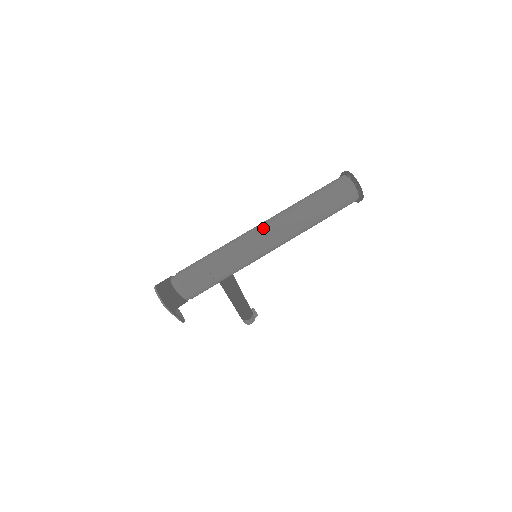
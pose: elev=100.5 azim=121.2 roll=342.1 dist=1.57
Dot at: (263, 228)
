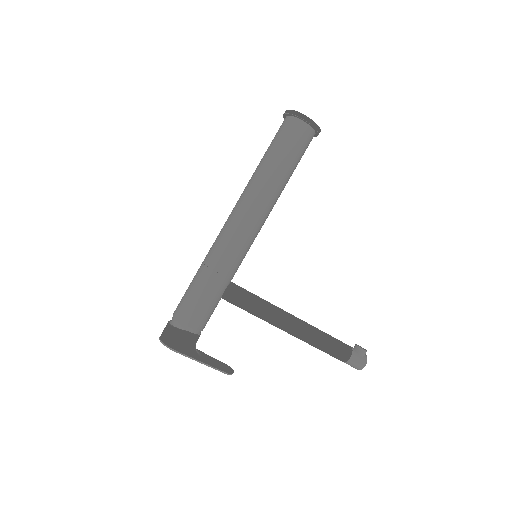
Dot at: (228, 217)
